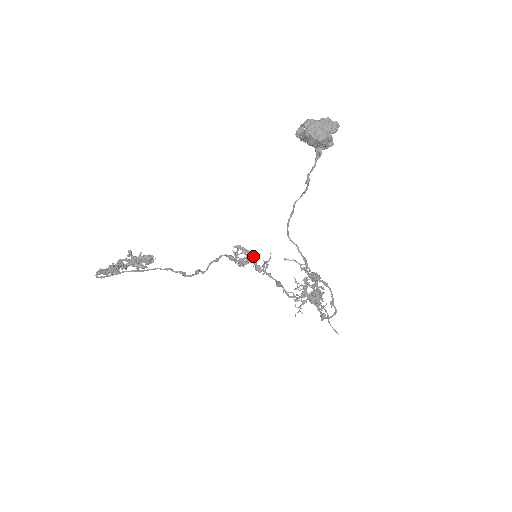
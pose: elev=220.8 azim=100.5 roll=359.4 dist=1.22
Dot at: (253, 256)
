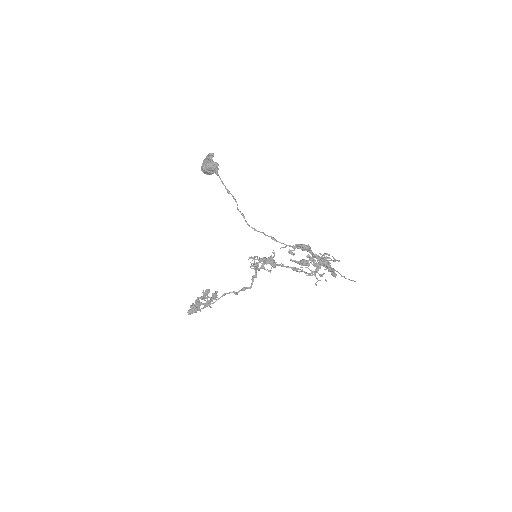
Dot at: (260, 258)
